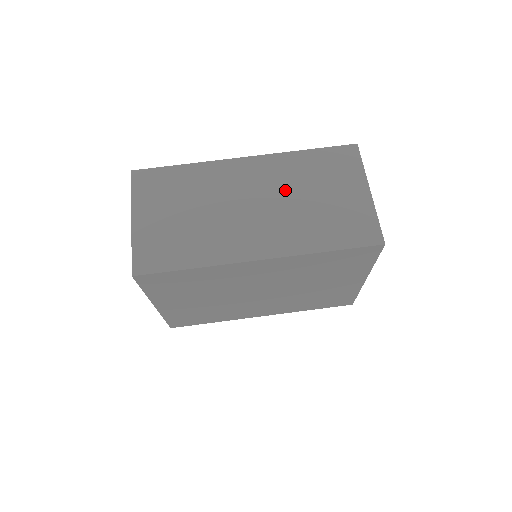
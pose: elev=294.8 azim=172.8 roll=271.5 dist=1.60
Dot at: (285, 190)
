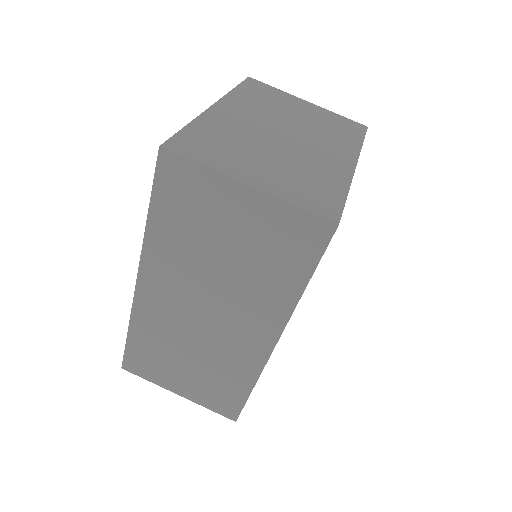
Dot at: (199, 274)
